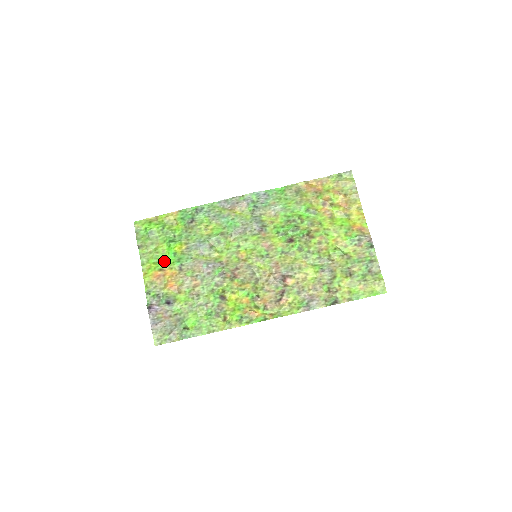
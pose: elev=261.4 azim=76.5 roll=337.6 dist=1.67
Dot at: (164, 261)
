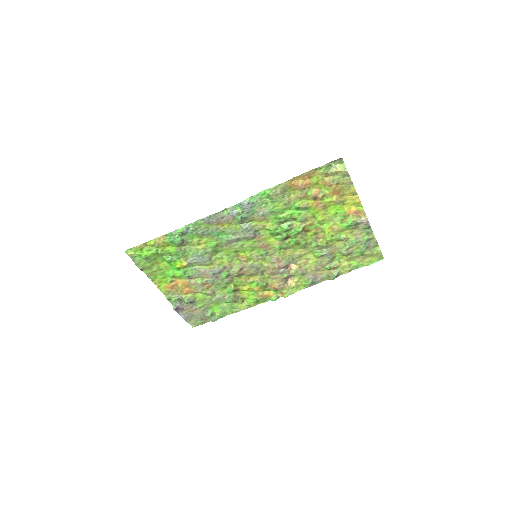
Dot at: (171, 275)
